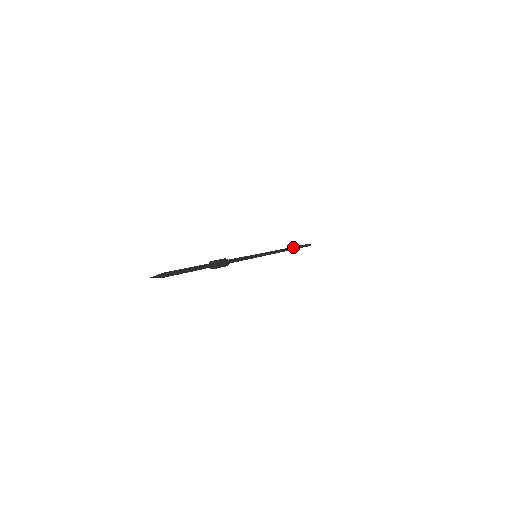
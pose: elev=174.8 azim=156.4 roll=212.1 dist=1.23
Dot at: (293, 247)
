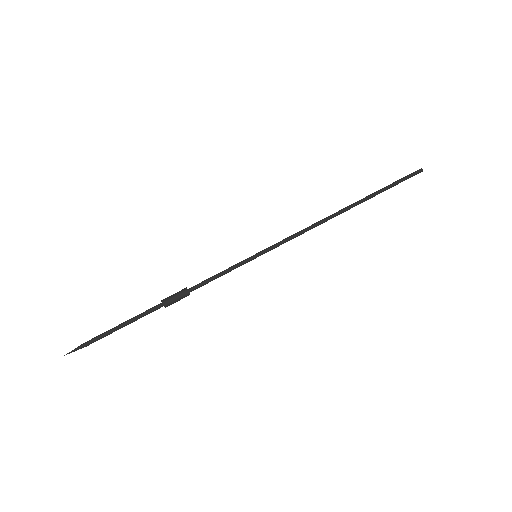
Dot at: (360, 201)
